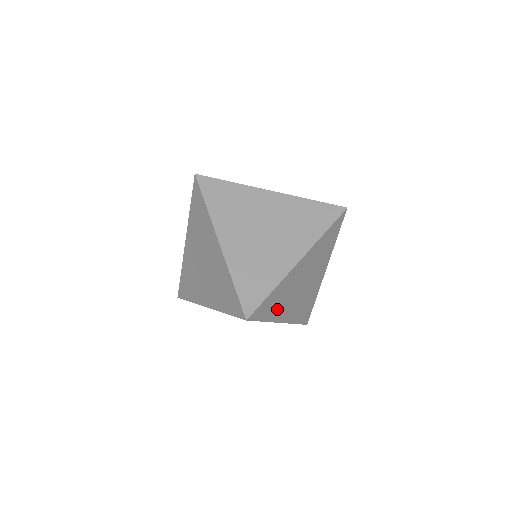
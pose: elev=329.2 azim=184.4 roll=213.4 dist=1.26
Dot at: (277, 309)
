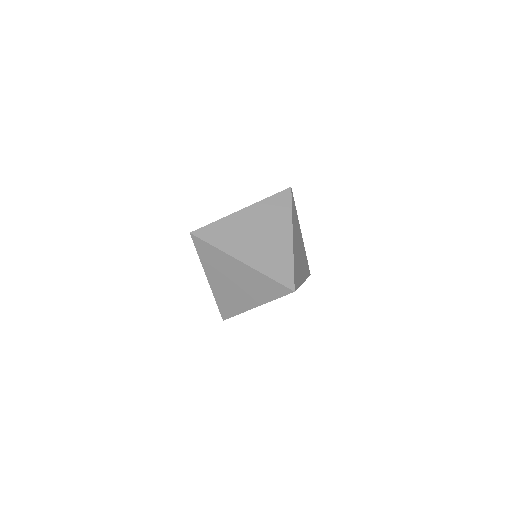
Dot at: (299, 275)
